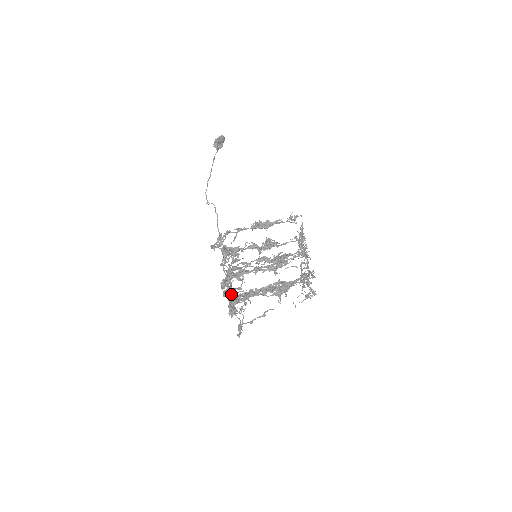
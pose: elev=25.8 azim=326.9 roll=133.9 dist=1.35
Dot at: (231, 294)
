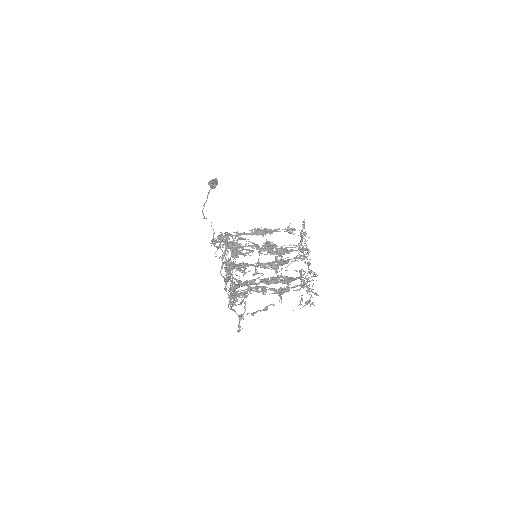
Dot at: (234, 278)
